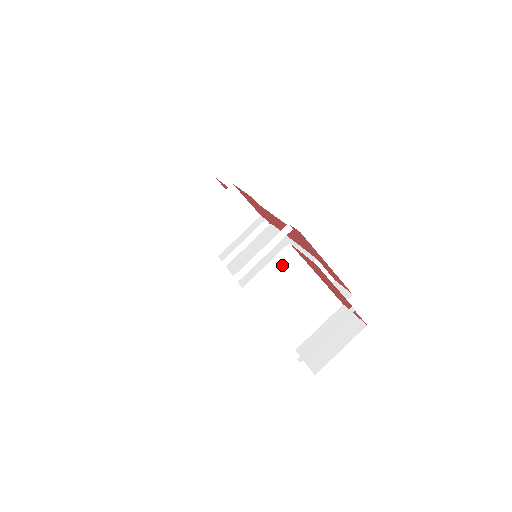
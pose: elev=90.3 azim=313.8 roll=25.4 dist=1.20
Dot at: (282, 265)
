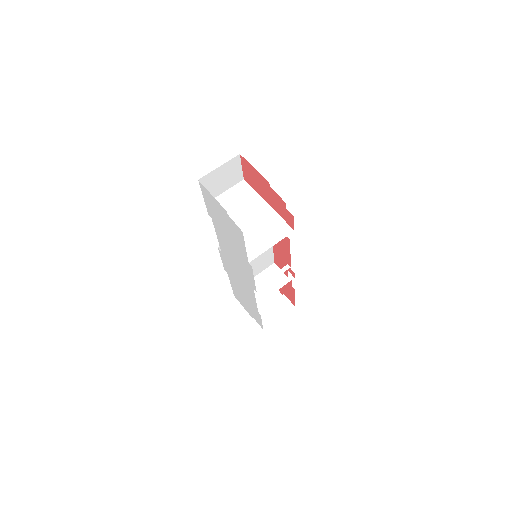
Dot at: (238, 191)
